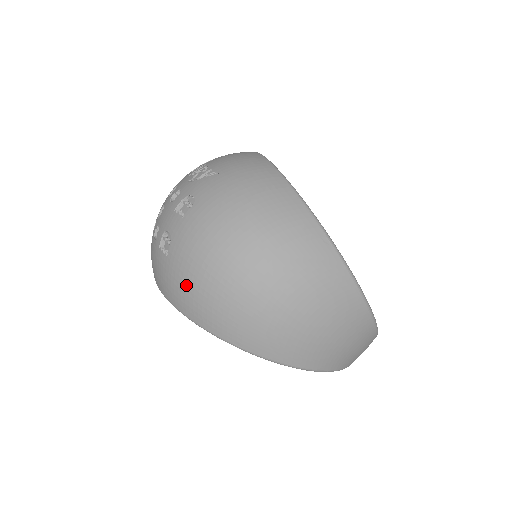
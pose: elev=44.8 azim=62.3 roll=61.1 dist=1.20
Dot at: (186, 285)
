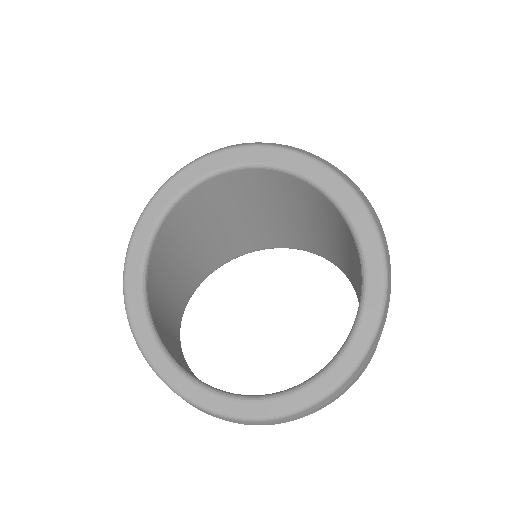
Dot at: occluded
